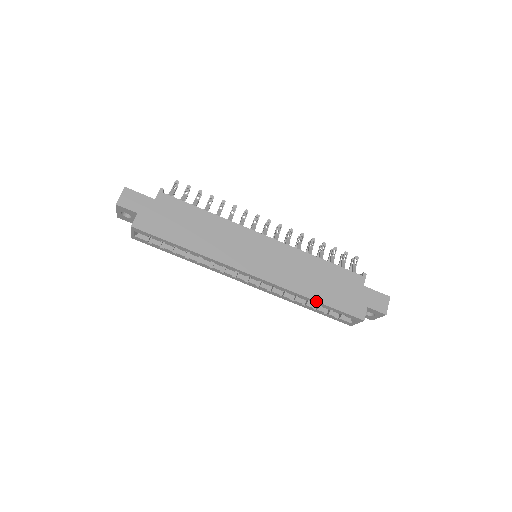
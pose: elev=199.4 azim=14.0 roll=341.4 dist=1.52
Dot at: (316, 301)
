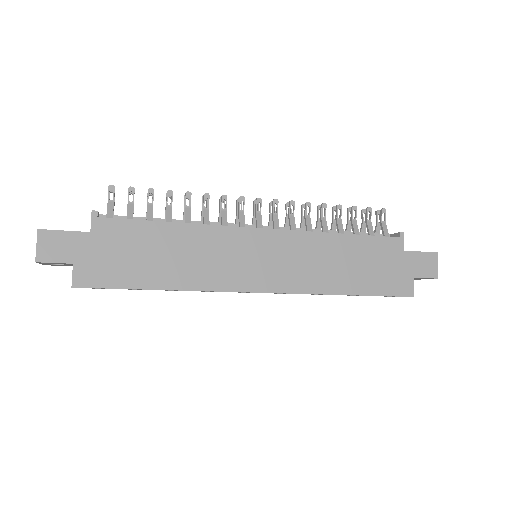
Dot at: occluded
